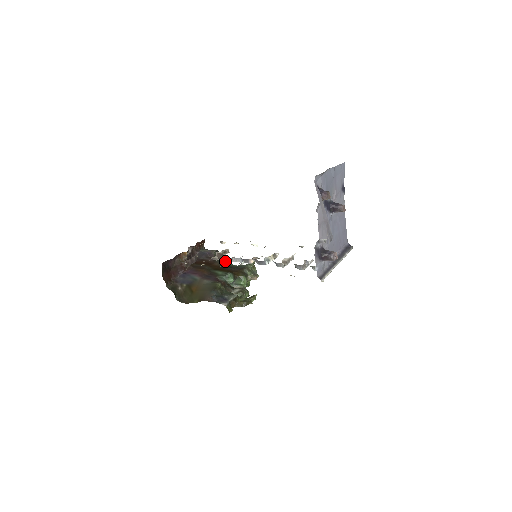
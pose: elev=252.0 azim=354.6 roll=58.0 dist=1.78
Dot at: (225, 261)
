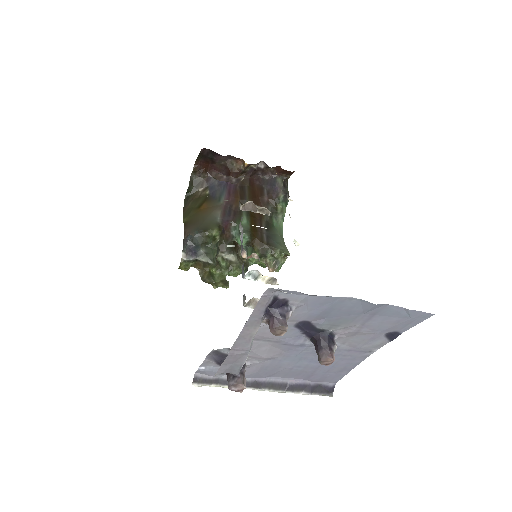
Dot at: occluded
